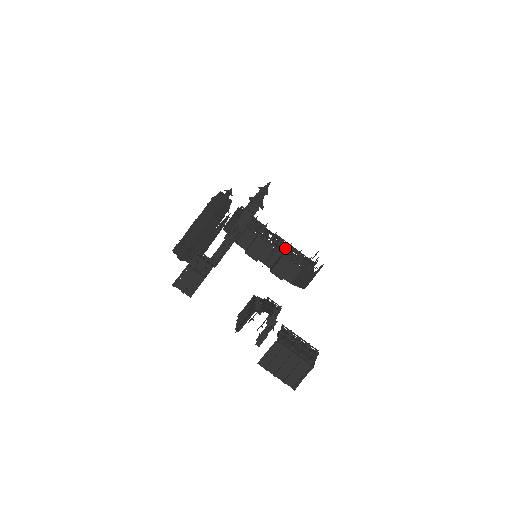
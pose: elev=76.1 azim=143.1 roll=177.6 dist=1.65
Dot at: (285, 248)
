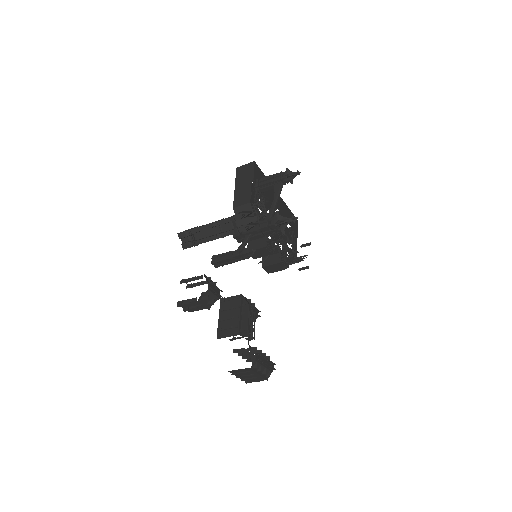
Dot at: occluded
